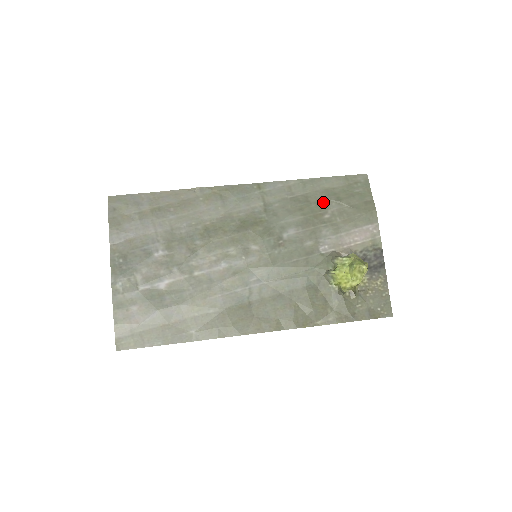
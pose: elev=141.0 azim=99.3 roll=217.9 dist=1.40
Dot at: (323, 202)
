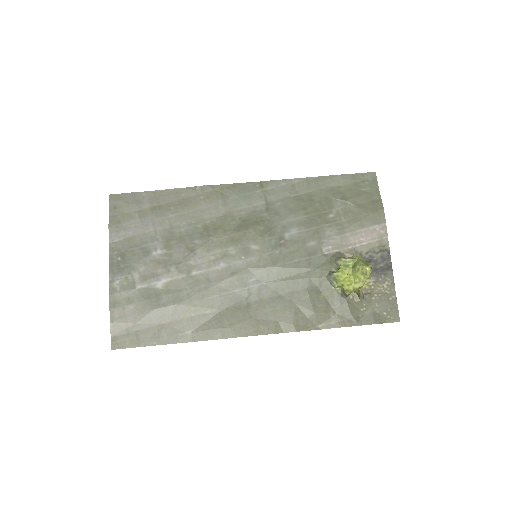
Dot at: (328, 201)
